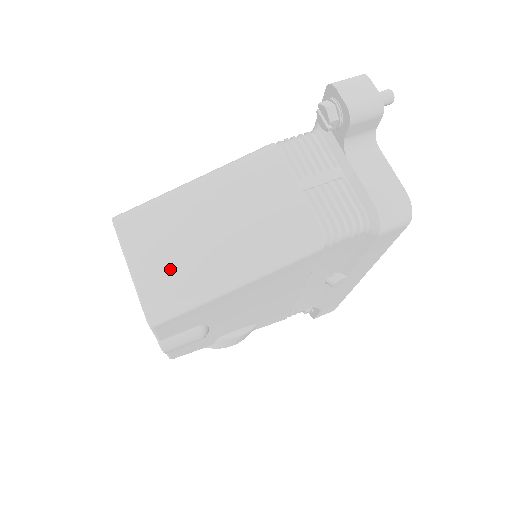
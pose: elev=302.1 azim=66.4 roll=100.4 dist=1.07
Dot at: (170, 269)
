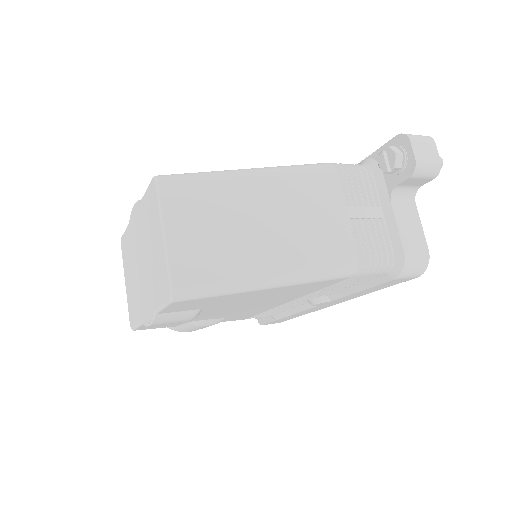
Dot at: (208, 250)
